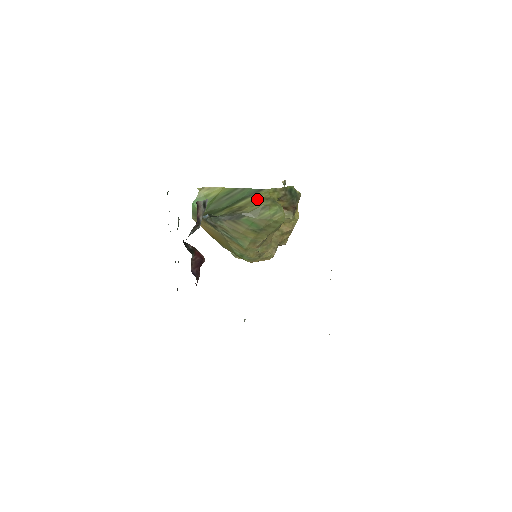
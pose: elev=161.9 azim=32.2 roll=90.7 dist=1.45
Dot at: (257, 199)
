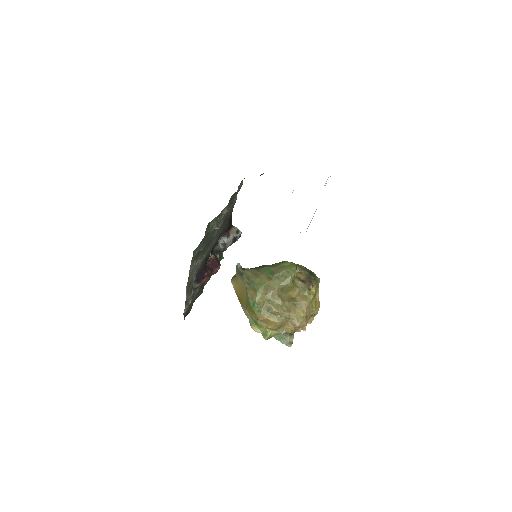
Dot at: occluded
